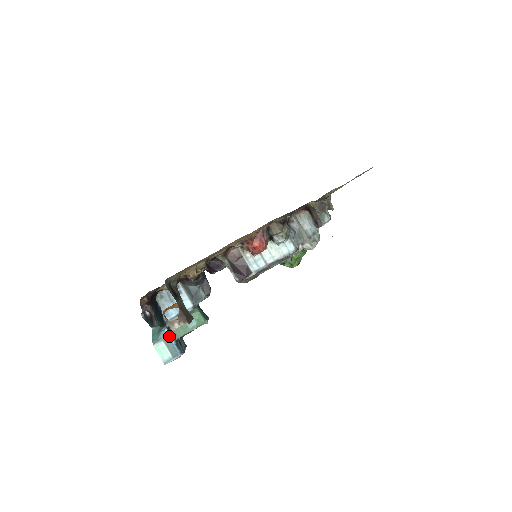
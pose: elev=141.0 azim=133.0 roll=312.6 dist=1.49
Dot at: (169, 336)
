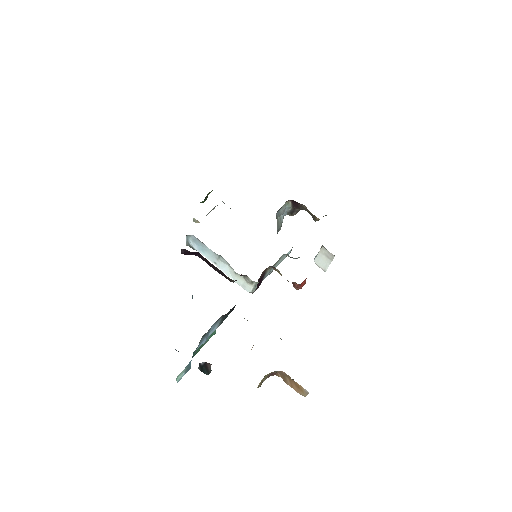
Dot at: occluded
